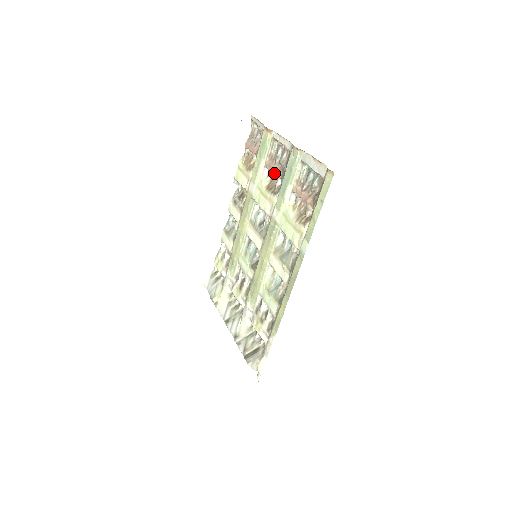
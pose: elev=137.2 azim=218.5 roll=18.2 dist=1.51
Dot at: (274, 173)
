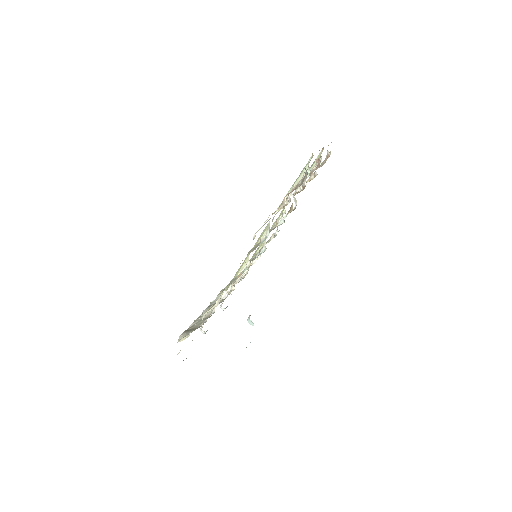
Dot at: occluded
